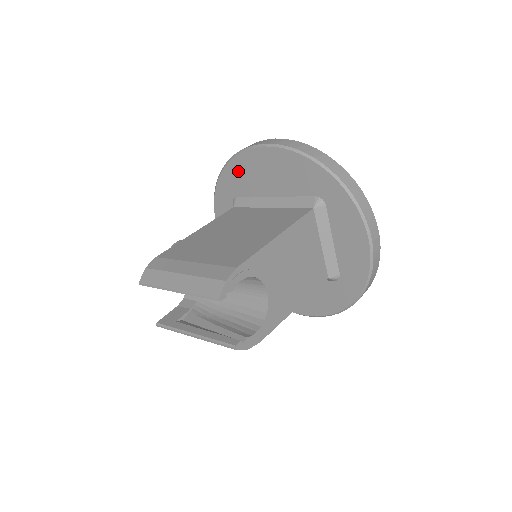
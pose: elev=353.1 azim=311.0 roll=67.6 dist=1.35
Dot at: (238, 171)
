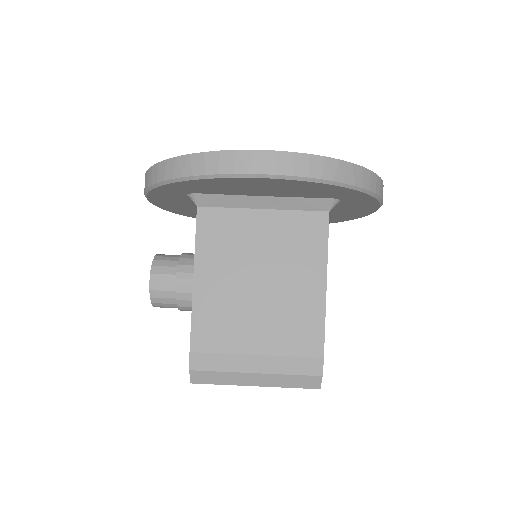
Dot at: (209, 185)
